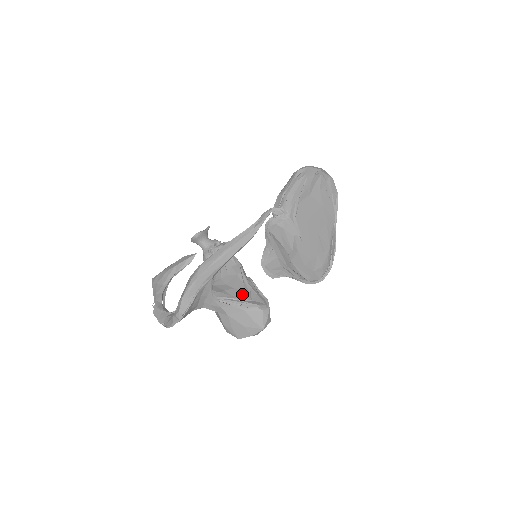
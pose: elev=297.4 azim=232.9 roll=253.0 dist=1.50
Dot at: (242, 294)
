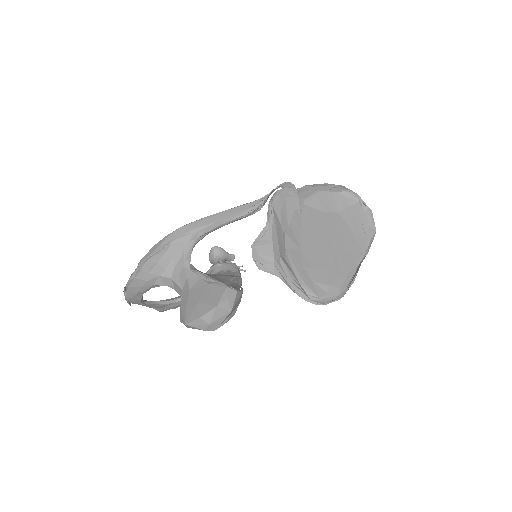
Dot at: (219, 279)
